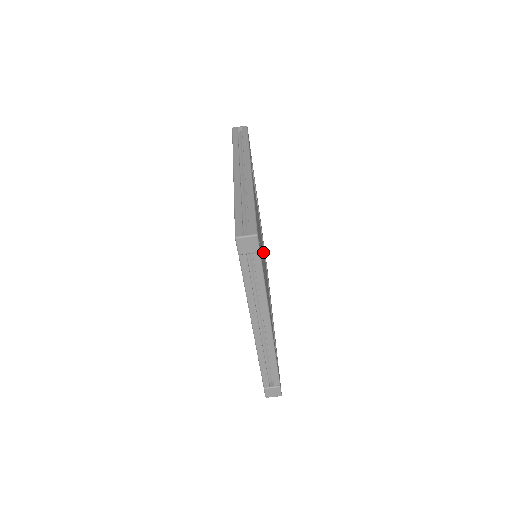
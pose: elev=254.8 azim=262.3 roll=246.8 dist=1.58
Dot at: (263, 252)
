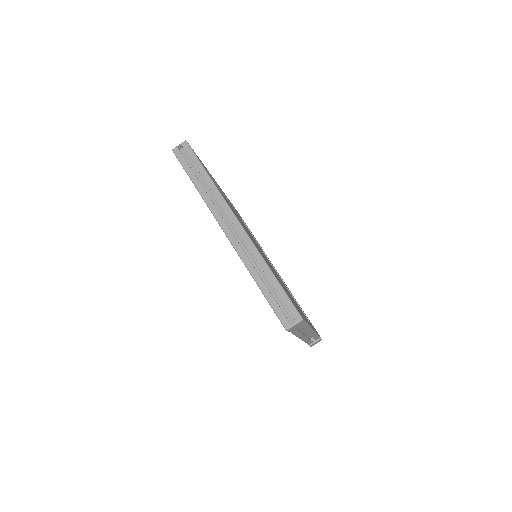
Dot at: occluded
